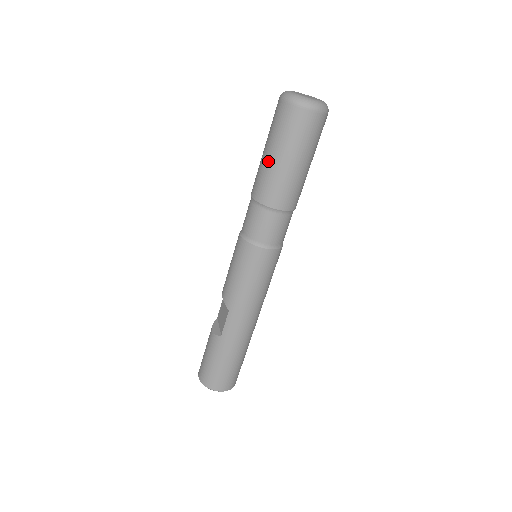
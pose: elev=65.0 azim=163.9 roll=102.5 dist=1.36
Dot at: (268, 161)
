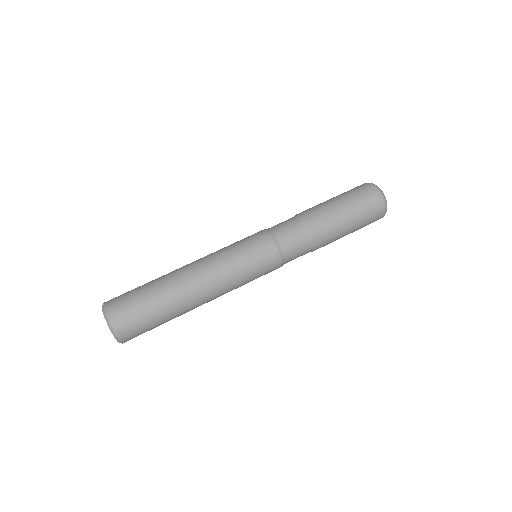
Dot at: occluded
